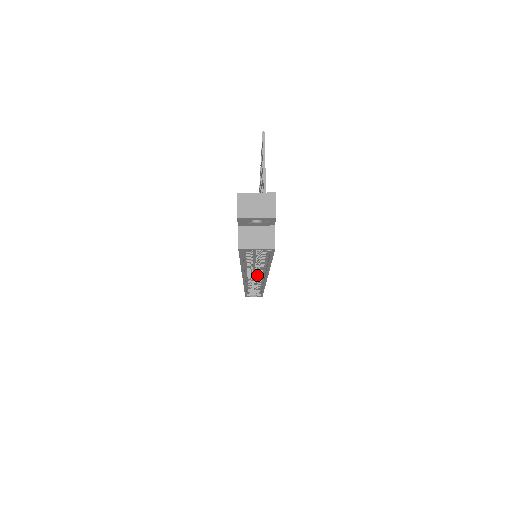
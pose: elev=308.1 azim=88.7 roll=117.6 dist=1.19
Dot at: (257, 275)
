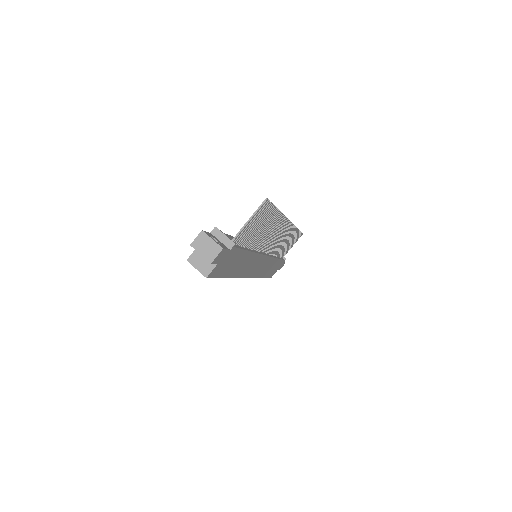
Dot at: occluded
